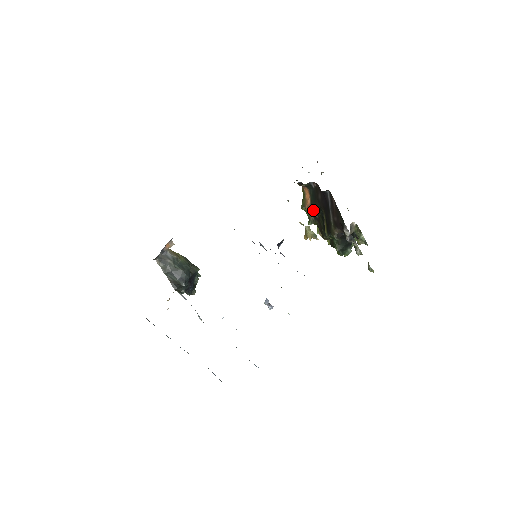
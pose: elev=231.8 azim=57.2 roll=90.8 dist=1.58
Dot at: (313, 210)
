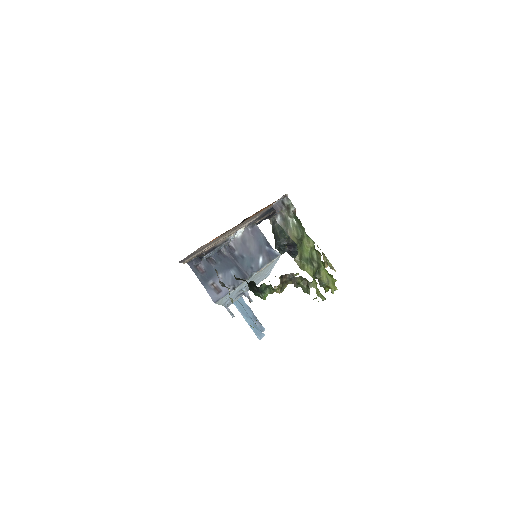
Dot at: occluded
